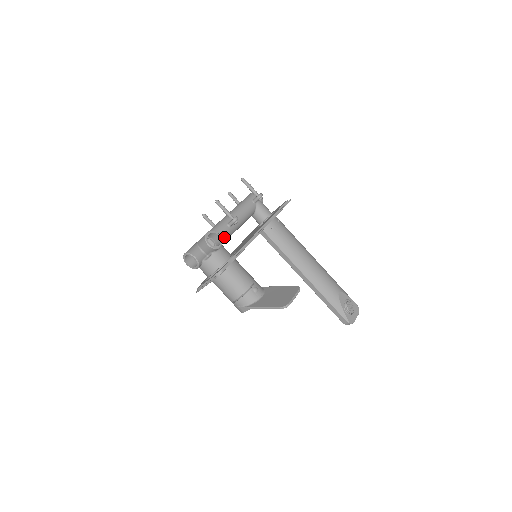
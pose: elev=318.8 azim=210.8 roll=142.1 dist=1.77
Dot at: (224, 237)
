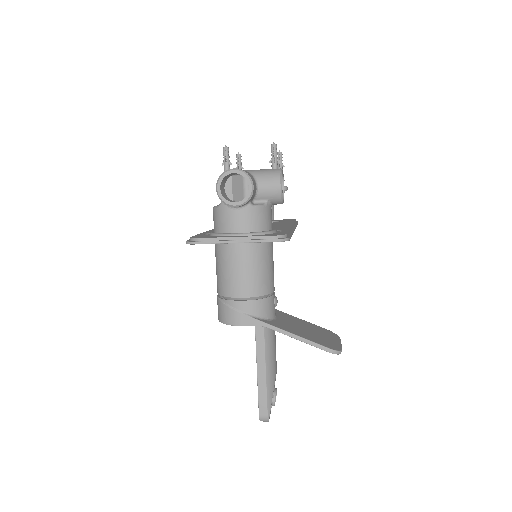
Dot at: occluded
